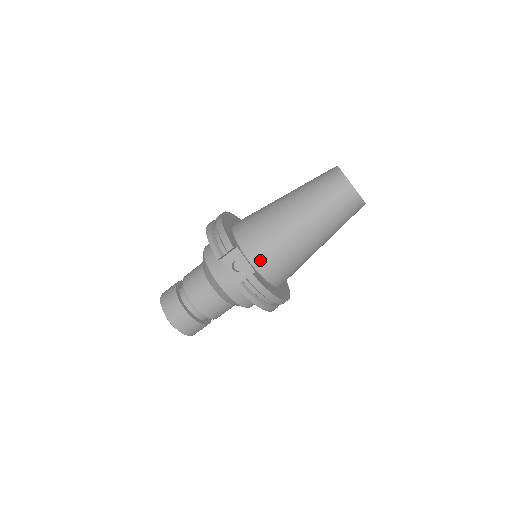
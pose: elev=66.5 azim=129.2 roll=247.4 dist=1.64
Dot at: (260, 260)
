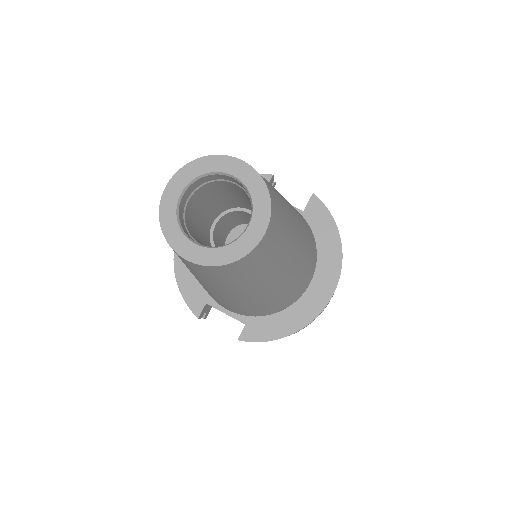
Dot at: (237, 312)
